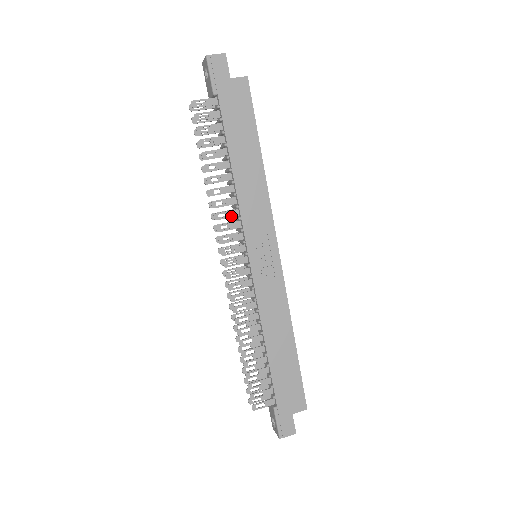
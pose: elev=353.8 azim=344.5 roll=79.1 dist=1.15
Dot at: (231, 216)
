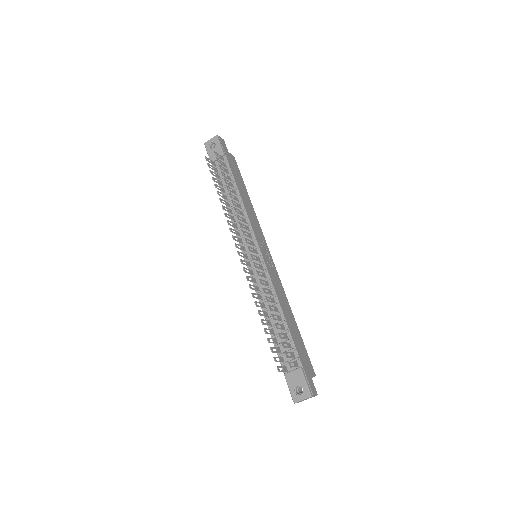
Dot at: (244, 221)
